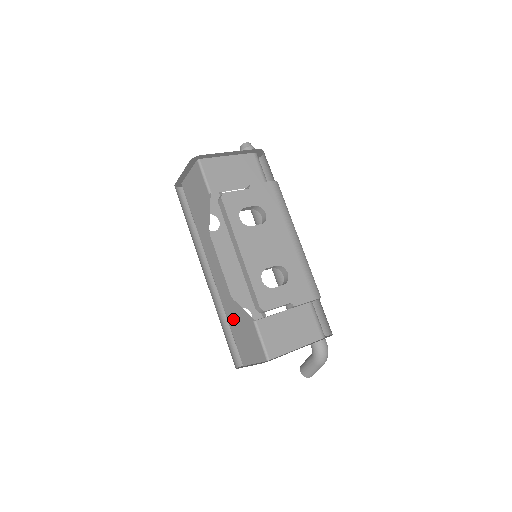
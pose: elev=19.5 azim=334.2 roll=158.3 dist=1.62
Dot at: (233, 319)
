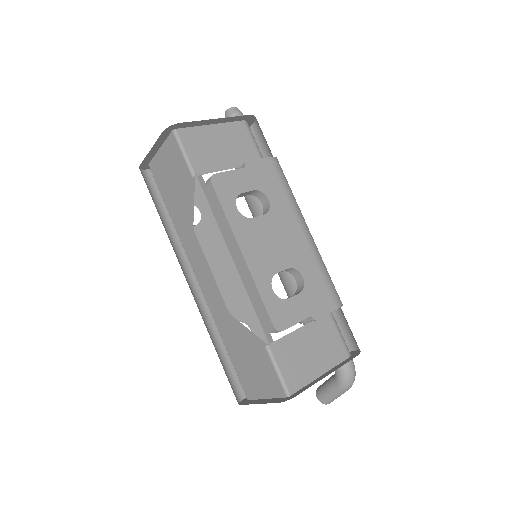
Dot at: (232, 341)
